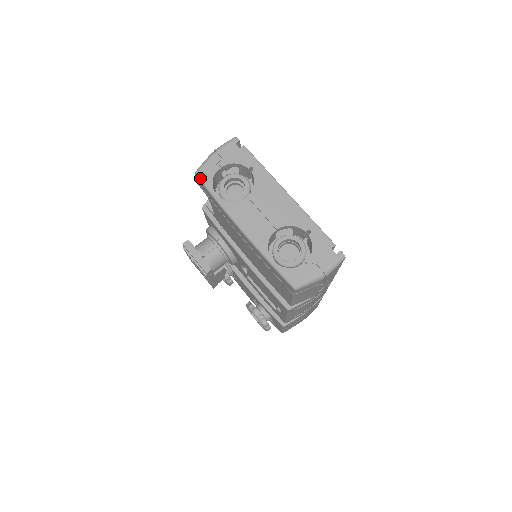
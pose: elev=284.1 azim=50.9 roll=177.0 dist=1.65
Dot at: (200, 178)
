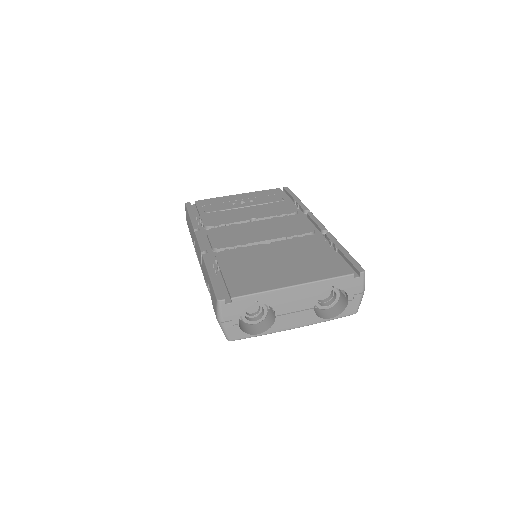
Dot at: occluded
